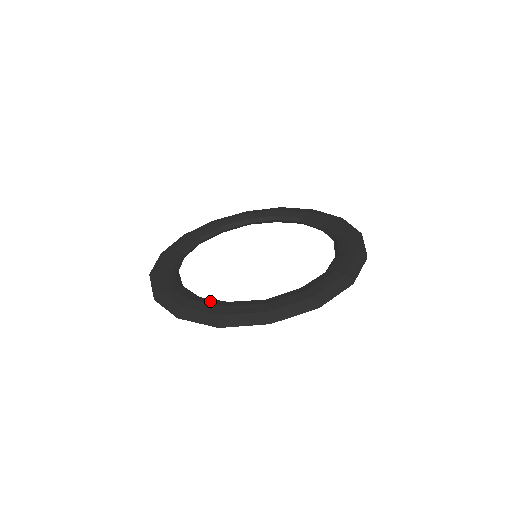
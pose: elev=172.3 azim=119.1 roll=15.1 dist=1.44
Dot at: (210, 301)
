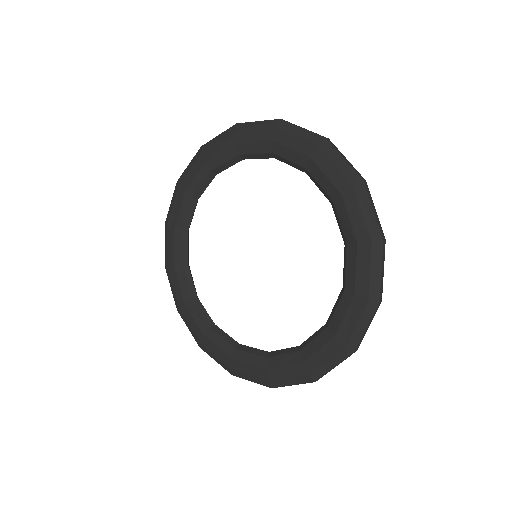
Dot at: (182, 285)
